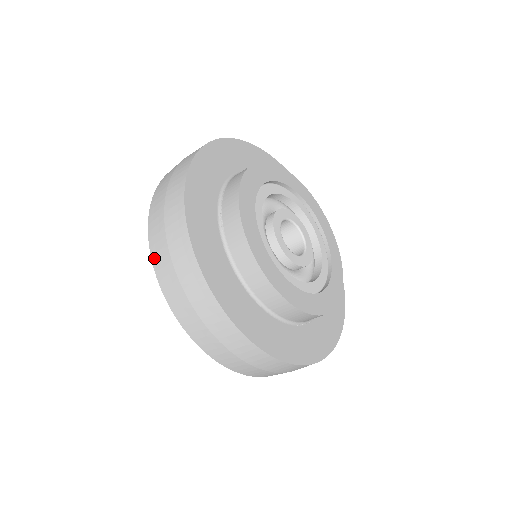
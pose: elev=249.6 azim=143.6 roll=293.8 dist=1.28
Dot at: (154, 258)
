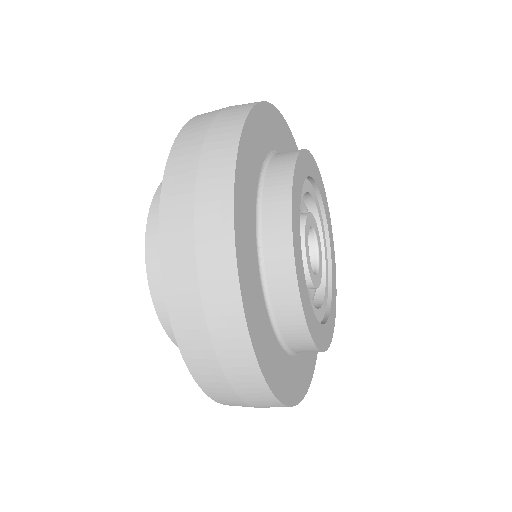
Dot at: (173, 313)
